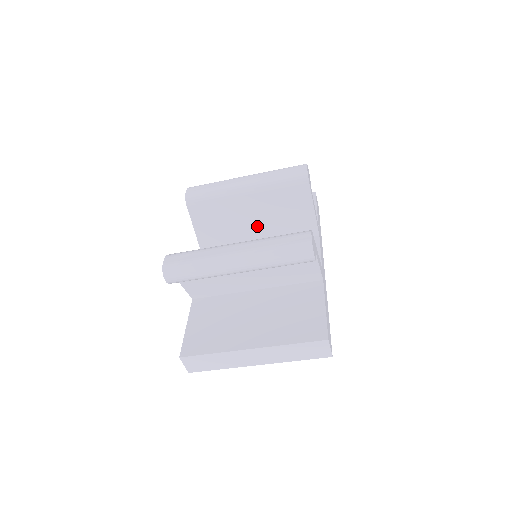
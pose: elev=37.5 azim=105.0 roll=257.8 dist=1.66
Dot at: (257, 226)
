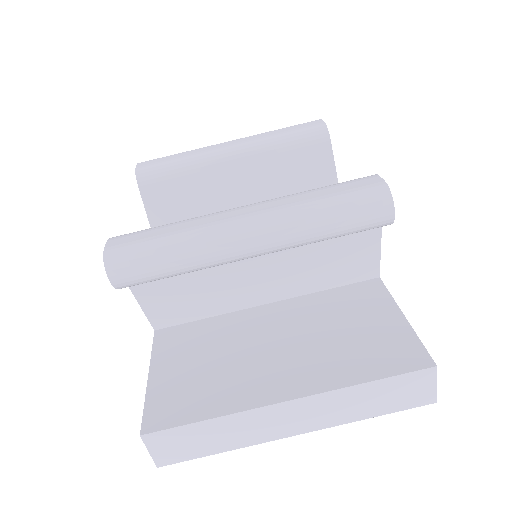
Dot at: occluded
